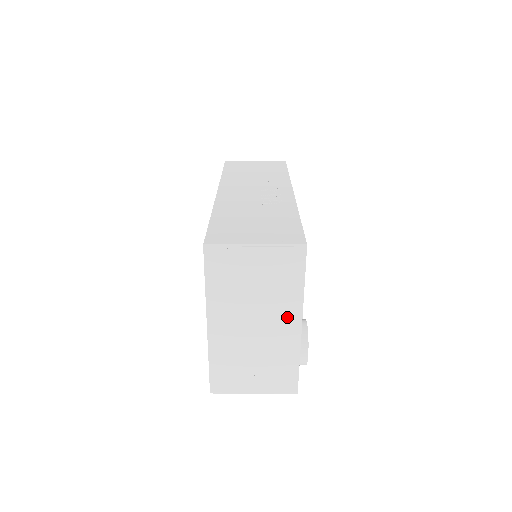
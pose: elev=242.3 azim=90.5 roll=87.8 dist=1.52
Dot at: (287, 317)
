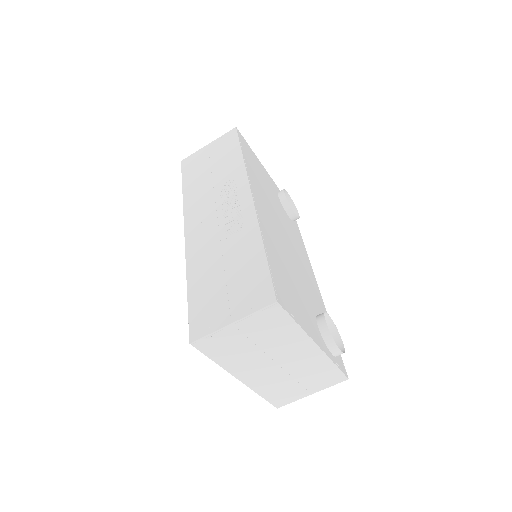
Dot at: (300, 347)
